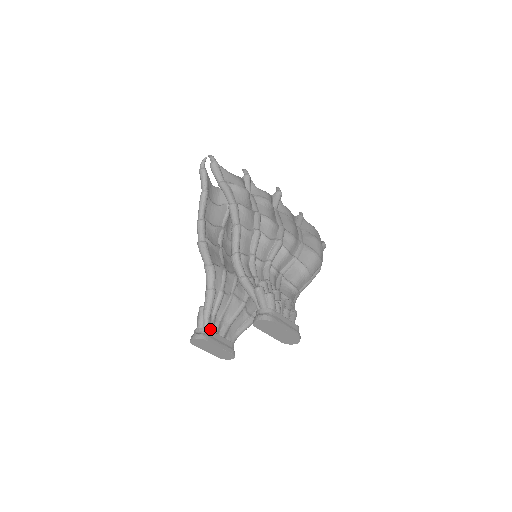
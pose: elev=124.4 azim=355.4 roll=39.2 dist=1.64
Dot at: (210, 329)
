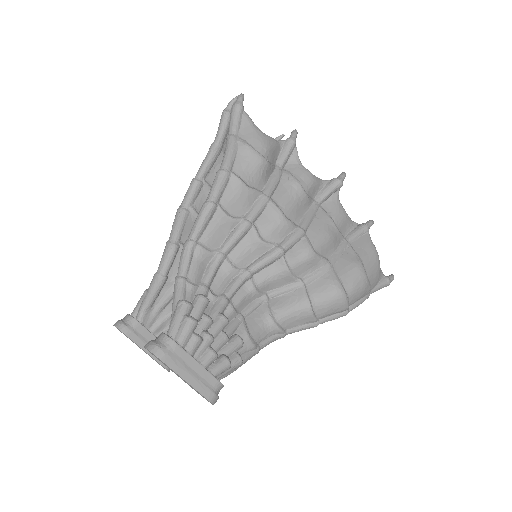
Dot at: (143, 323)
